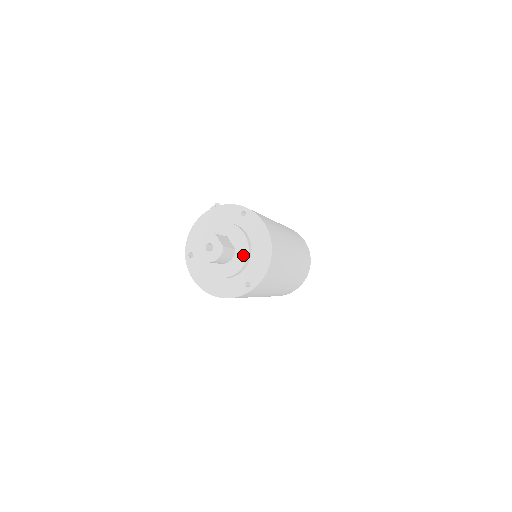
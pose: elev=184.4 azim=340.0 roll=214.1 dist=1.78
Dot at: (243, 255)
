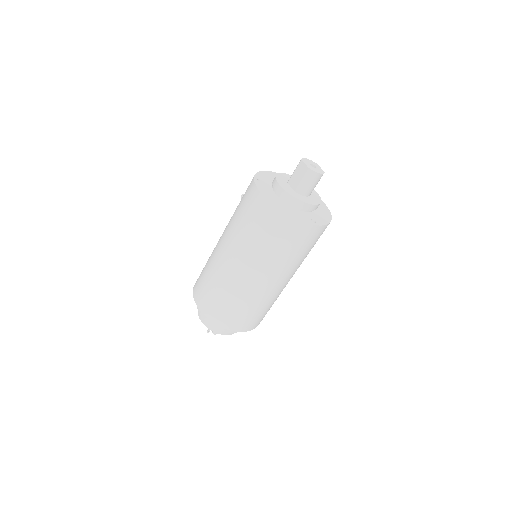
Dot at: (317, 200)
